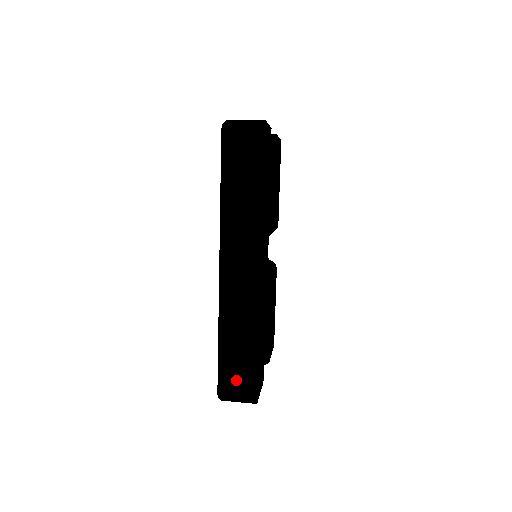
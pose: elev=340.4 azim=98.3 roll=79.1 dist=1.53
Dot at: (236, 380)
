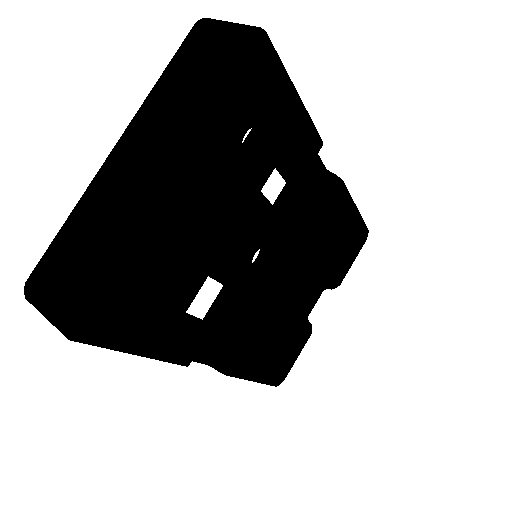
Dot at: occluded
